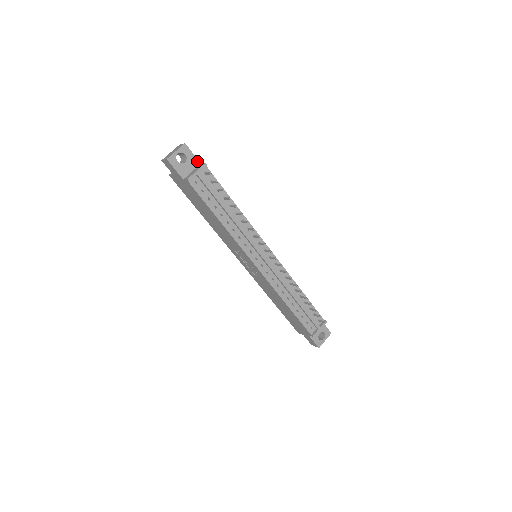
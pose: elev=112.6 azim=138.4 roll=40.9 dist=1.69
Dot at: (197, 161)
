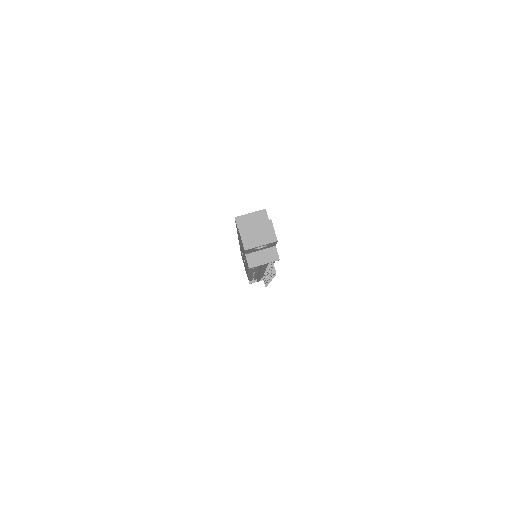
Dot at: (274, 245)
